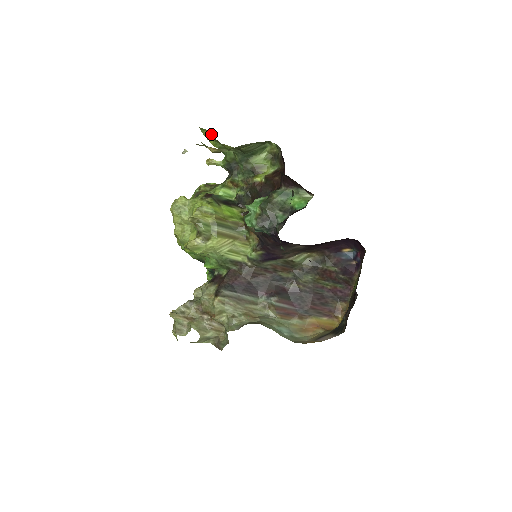
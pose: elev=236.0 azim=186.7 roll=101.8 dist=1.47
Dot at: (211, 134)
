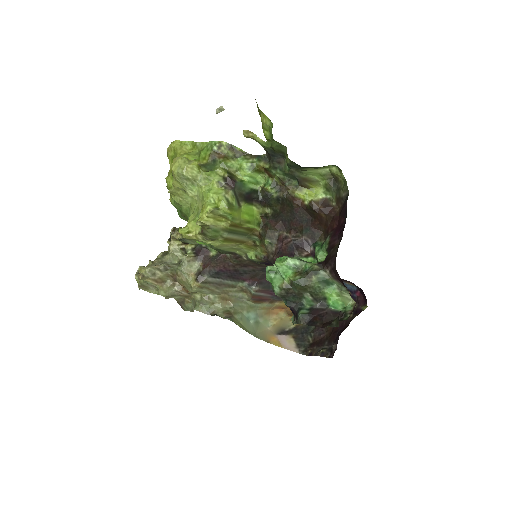
Dot at: (270, 125)
